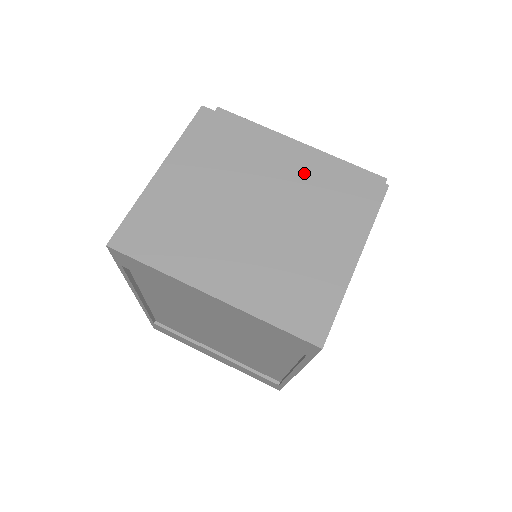
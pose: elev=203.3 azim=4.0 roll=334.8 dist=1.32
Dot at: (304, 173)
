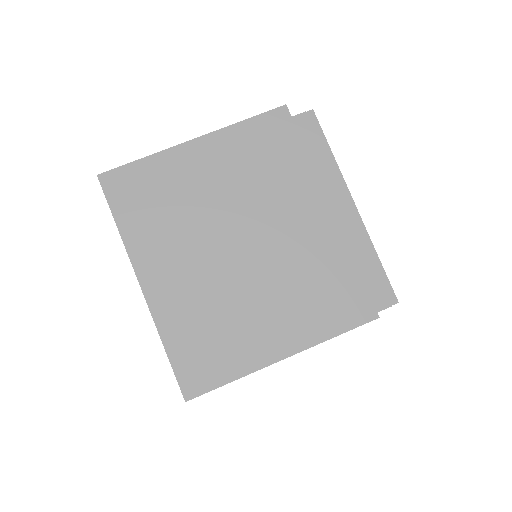
Dot at: (315, 244)
